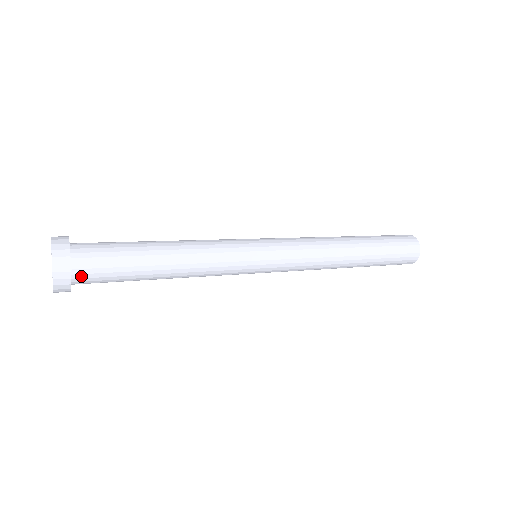
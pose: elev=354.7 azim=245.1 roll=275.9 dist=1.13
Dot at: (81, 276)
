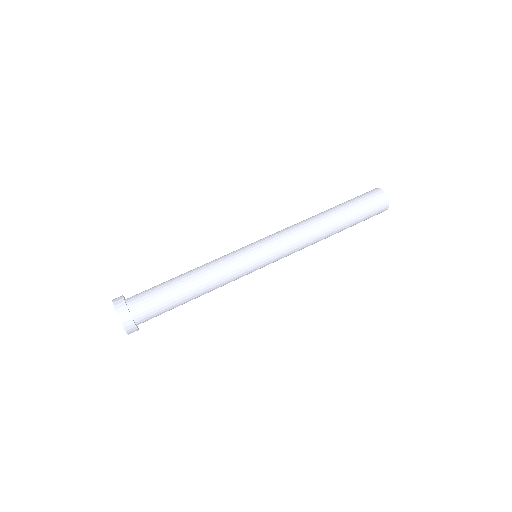
Dot at: occluded
